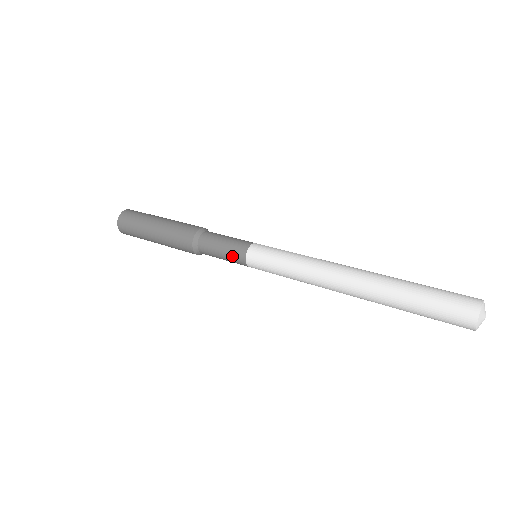
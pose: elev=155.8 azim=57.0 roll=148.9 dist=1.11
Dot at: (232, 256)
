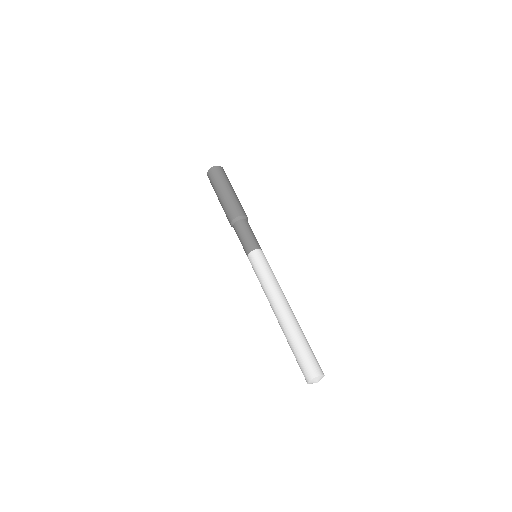
Dot at: (244, 249)
